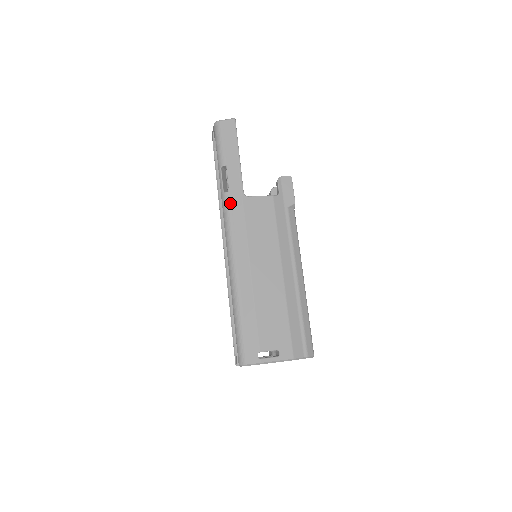
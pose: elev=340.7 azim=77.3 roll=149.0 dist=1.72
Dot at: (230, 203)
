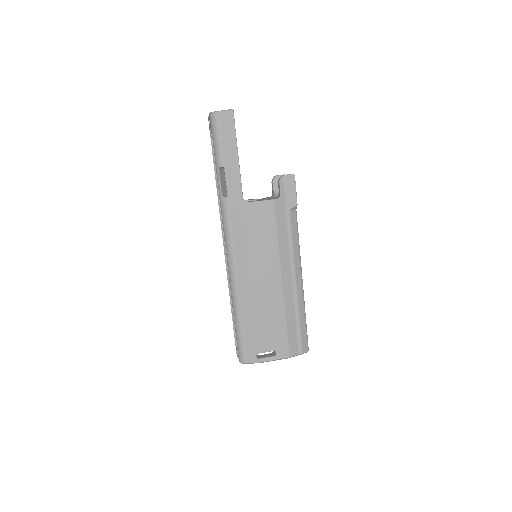
Dot at: (229, 209)
